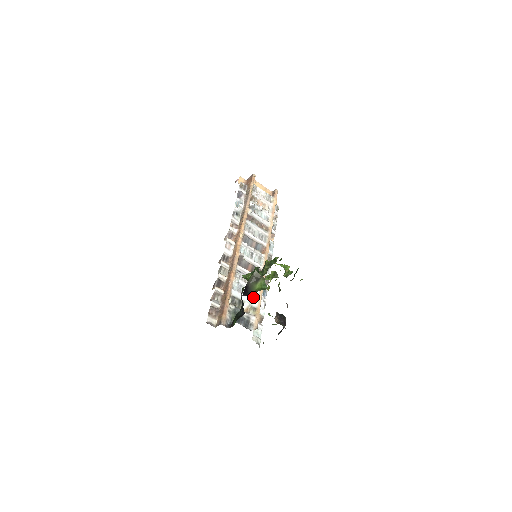
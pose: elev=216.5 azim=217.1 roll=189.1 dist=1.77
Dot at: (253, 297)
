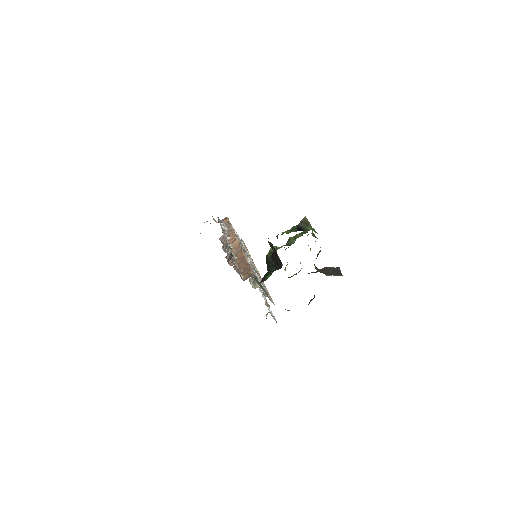
Dot at: occluded
